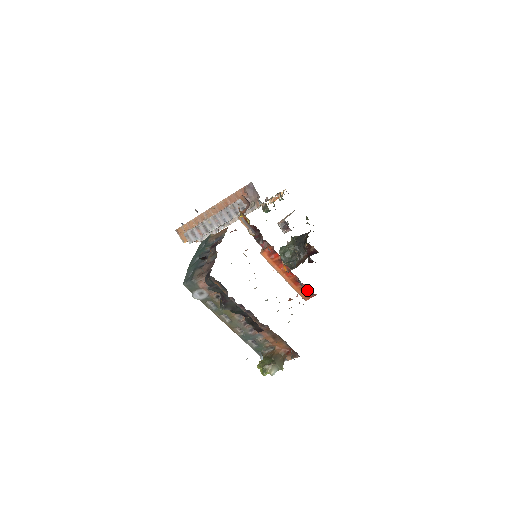
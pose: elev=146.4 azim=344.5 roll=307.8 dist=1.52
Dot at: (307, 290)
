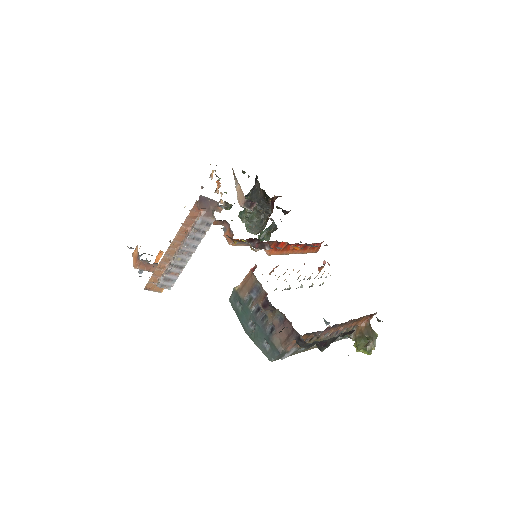
Dot at: (315, 244)
